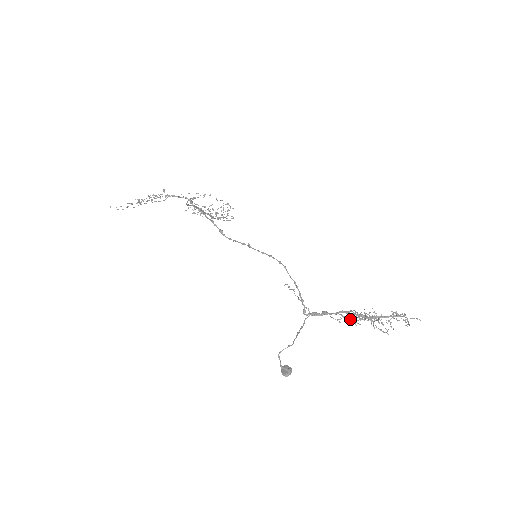
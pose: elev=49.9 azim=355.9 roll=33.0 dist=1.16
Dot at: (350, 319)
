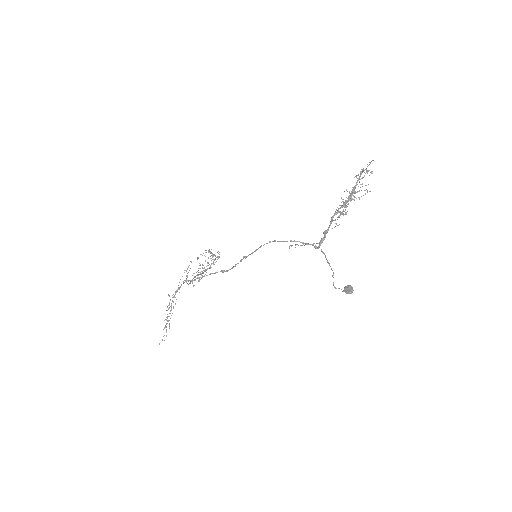
Dot at: occluded
